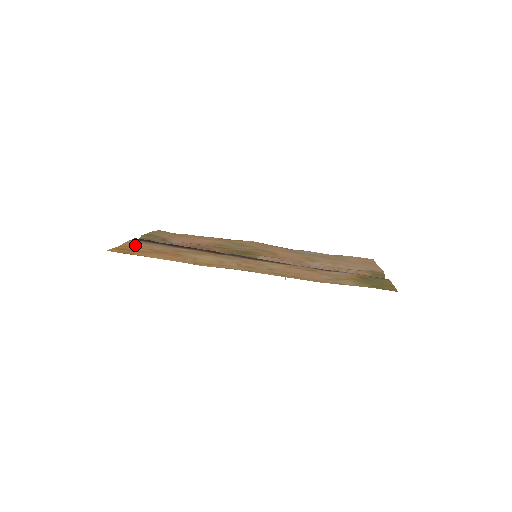
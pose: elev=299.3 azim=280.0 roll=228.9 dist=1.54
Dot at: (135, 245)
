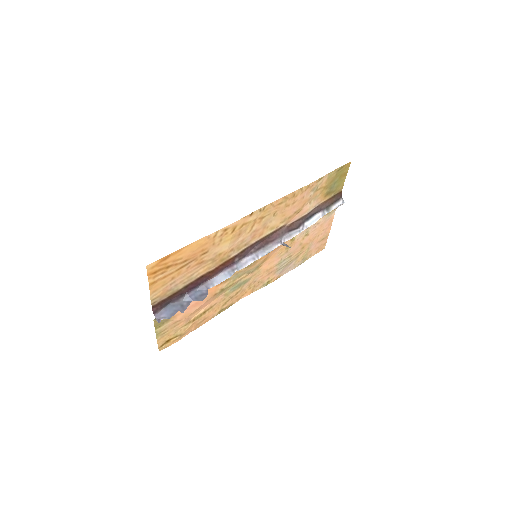
Dot at: (161, 284)
